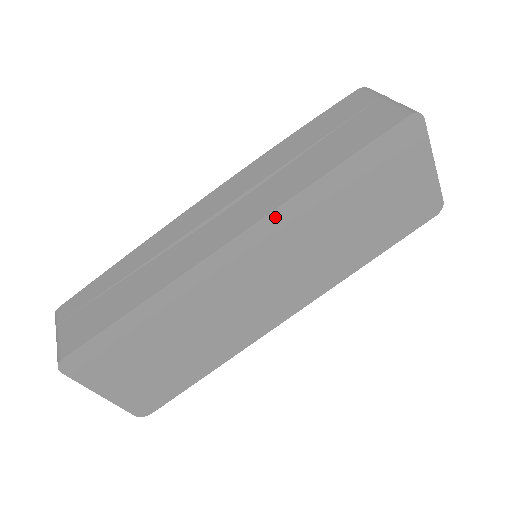
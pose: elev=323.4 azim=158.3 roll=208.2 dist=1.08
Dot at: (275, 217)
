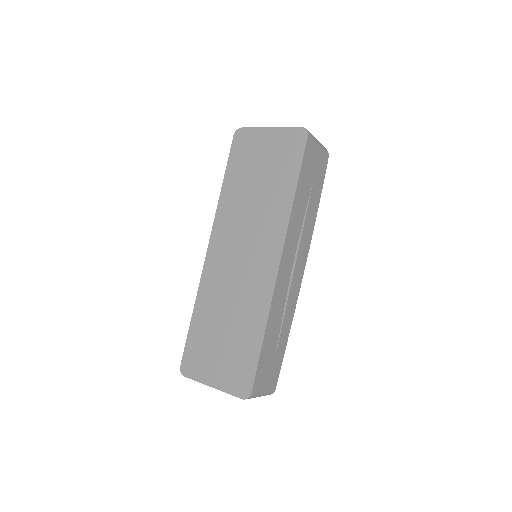
Dot at: (217, 224)
